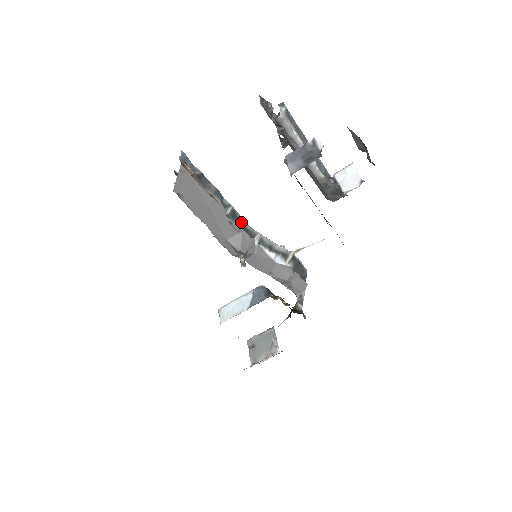
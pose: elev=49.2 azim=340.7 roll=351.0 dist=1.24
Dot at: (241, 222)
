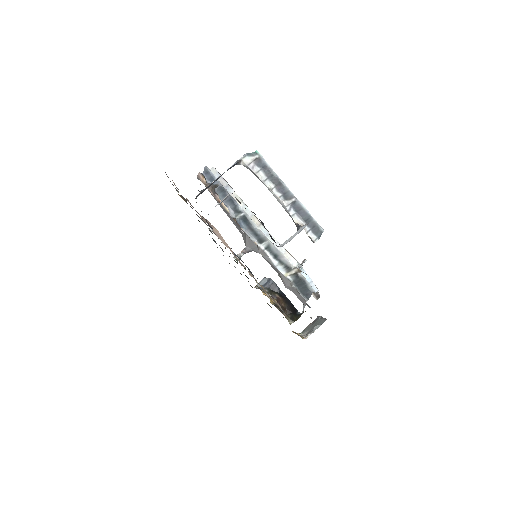
Dot at: (252, 227)
